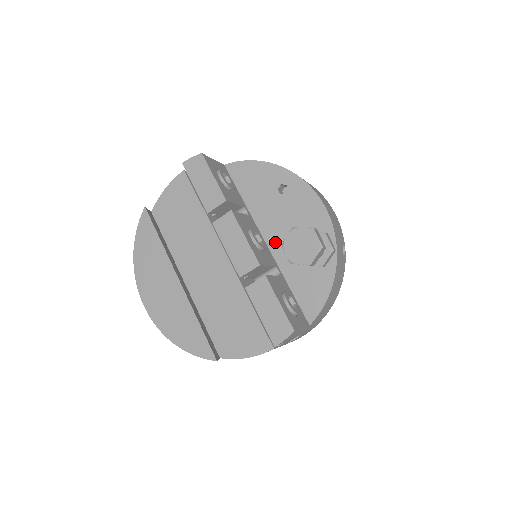
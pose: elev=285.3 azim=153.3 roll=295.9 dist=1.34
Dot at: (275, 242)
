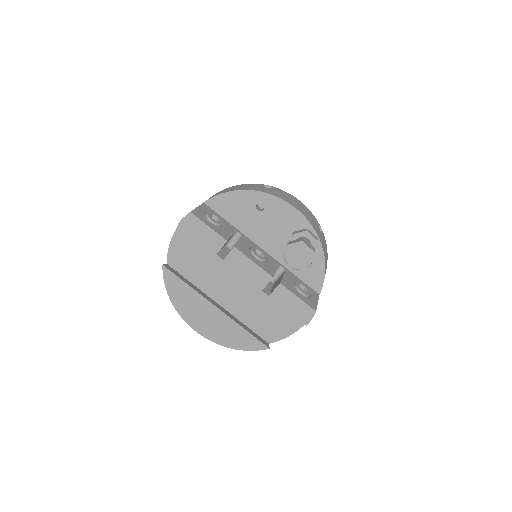
Dot at: (270, 247)
